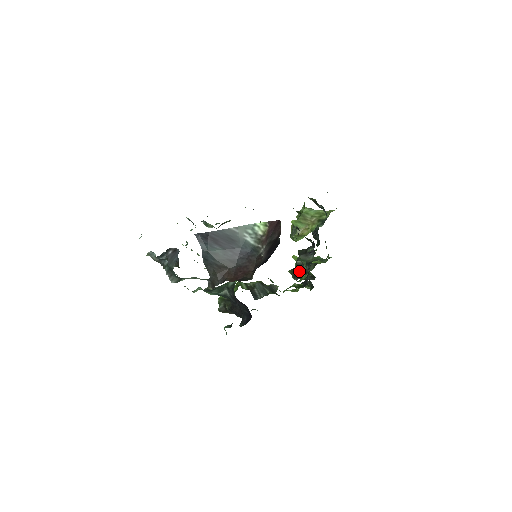
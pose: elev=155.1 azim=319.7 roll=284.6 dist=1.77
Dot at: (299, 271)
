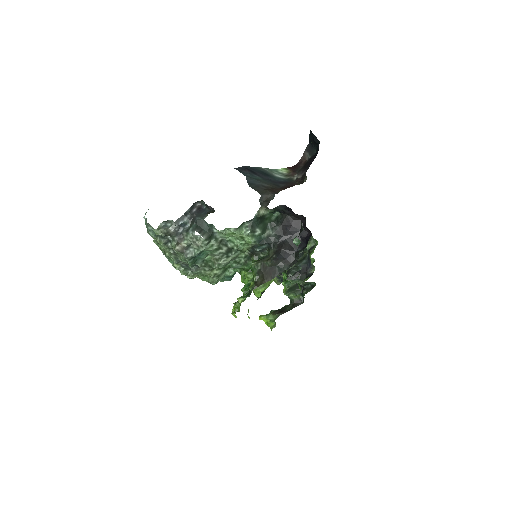
Dot at: (295, 274)
